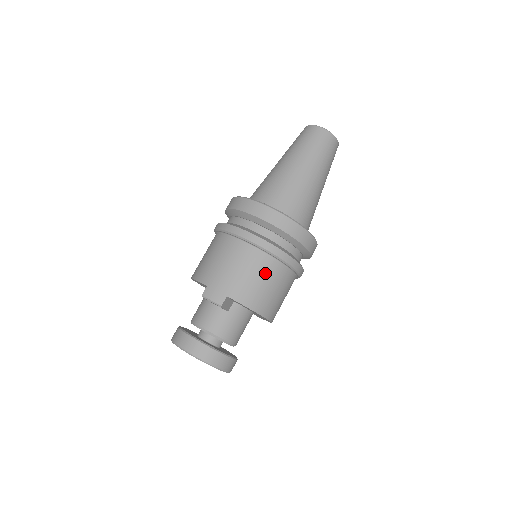
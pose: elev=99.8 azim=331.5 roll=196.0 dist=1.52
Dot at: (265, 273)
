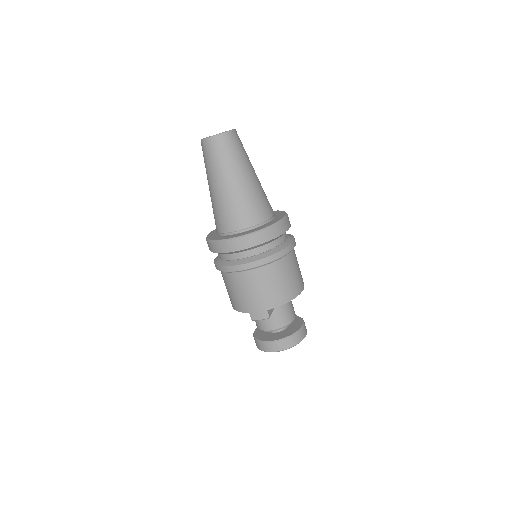
Dot at: (275, 276)
